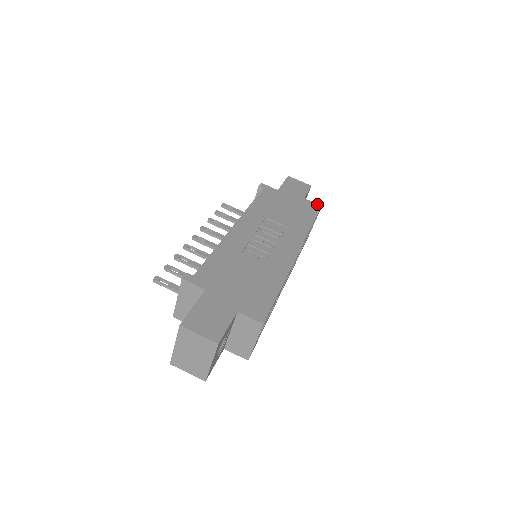
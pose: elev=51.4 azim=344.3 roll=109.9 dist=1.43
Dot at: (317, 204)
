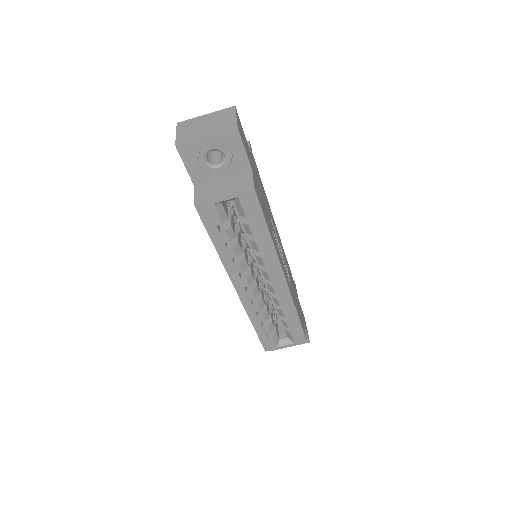
Dot at: occluded
